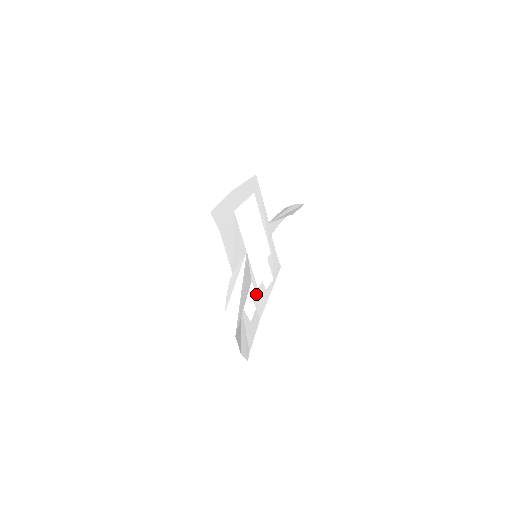
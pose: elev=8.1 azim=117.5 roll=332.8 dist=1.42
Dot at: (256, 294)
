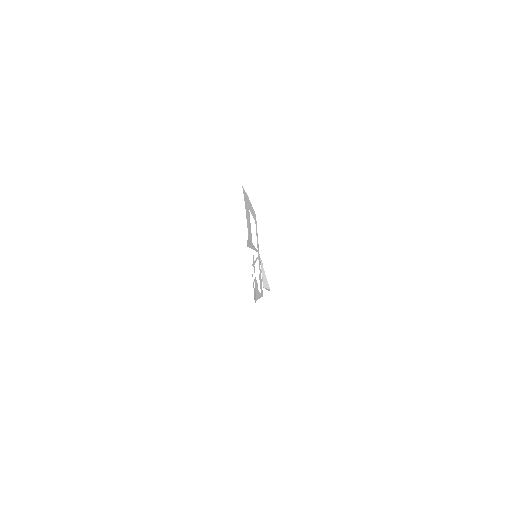
Dot at: (255, 280)
